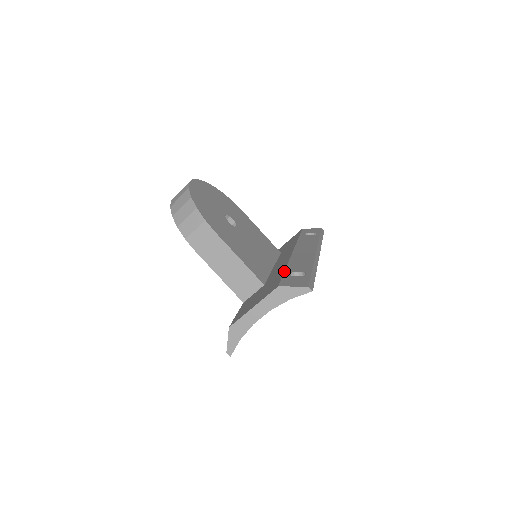
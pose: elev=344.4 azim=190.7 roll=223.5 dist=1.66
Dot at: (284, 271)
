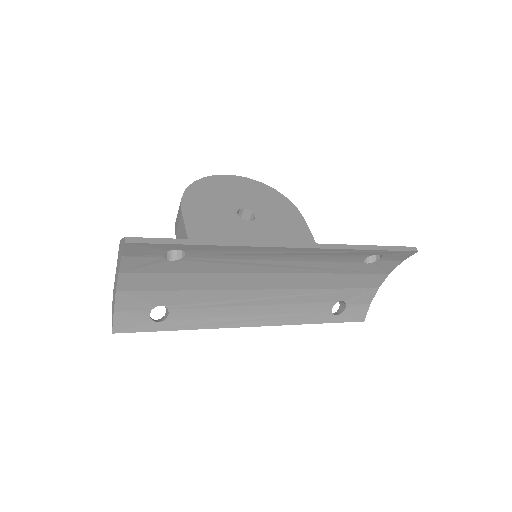
Dot at: occluded
